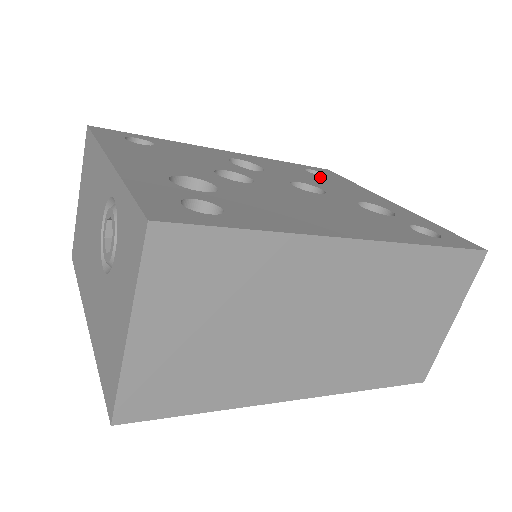
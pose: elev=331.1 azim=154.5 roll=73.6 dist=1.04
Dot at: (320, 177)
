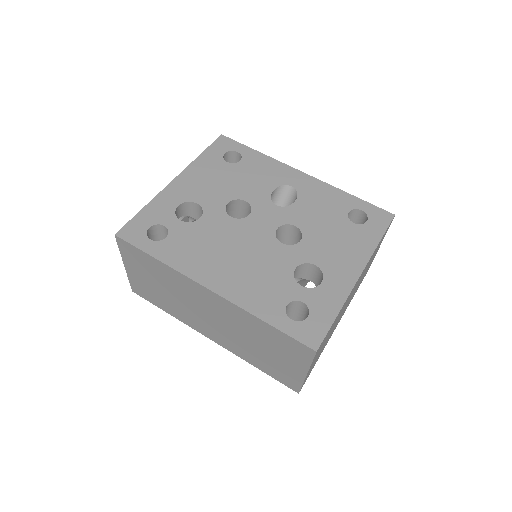
Dot at: (344, 224)
